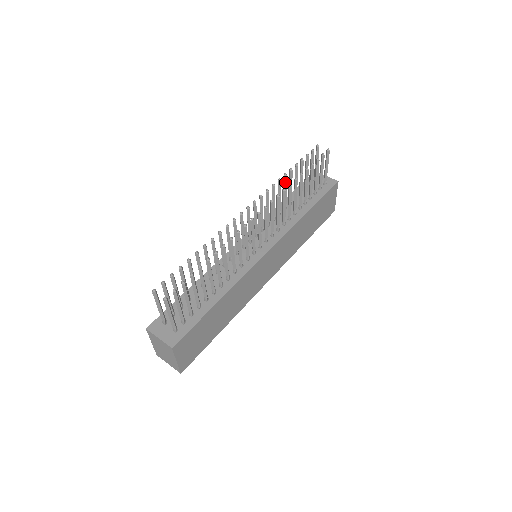
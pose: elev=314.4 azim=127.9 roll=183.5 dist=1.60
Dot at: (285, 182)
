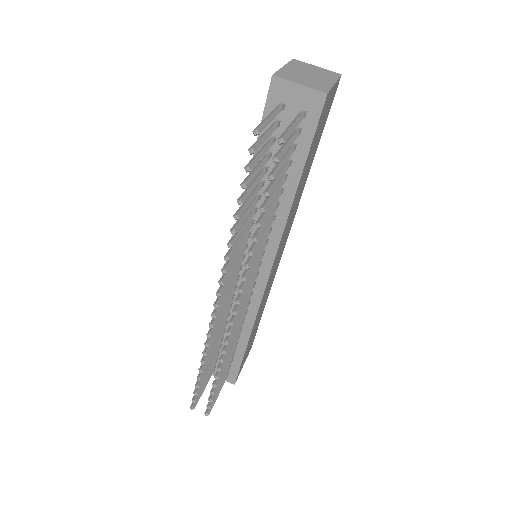
Dot at: (238, 226)
